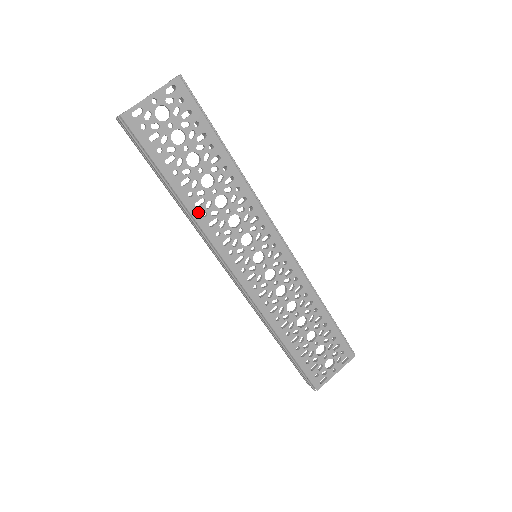
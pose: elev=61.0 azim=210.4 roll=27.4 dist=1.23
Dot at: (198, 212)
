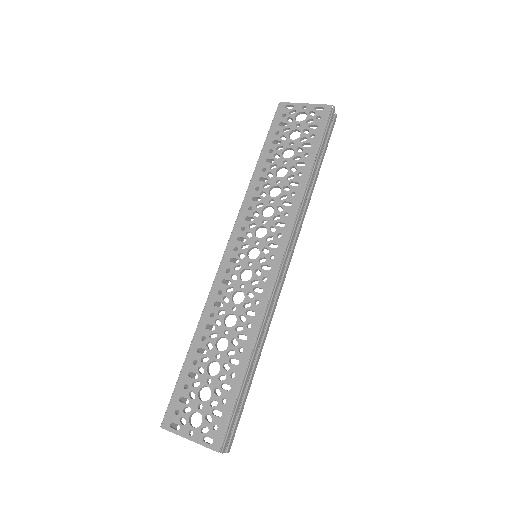
Dot at: (256, 184)
